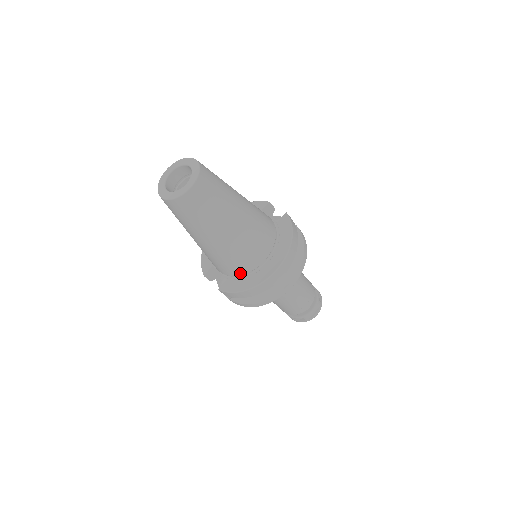
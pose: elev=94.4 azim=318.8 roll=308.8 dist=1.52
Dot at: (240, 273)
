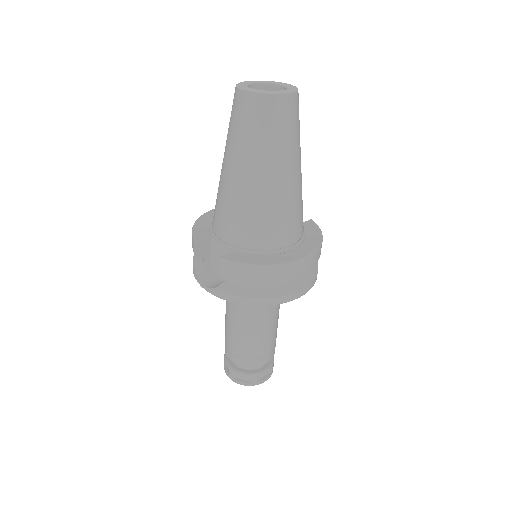
Dot at: (258, 246)
